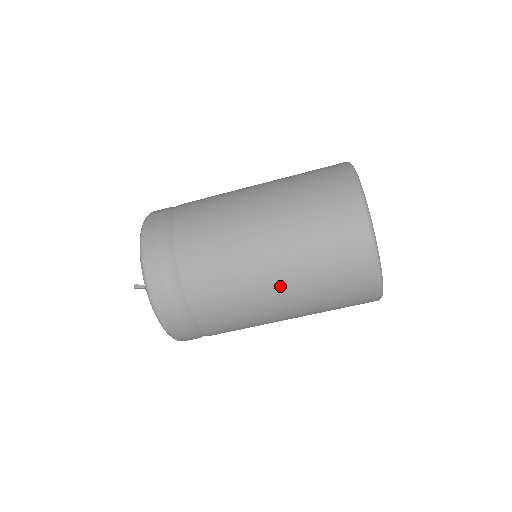
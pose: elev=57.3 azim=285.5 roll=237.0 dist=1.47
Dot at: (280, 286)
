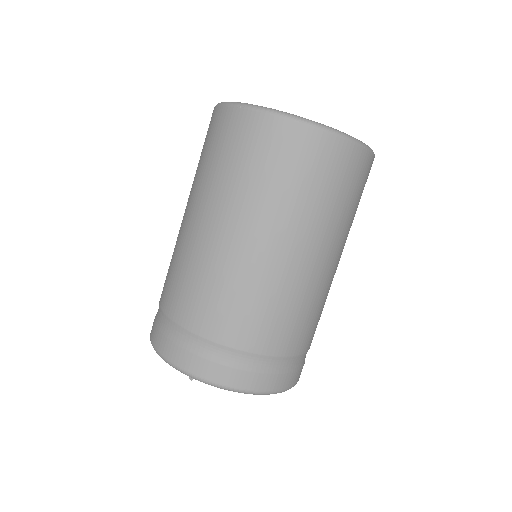
Dot at: (191, 212)
